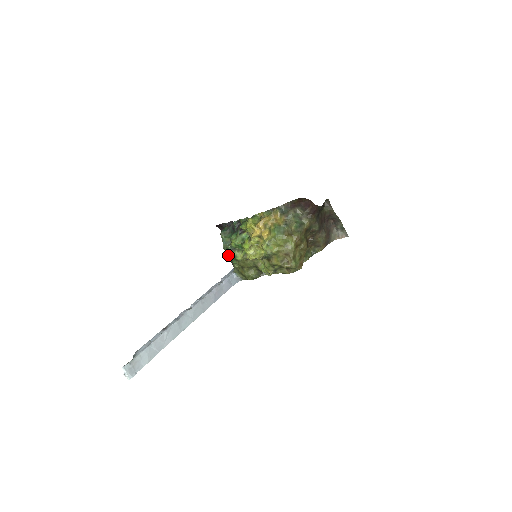
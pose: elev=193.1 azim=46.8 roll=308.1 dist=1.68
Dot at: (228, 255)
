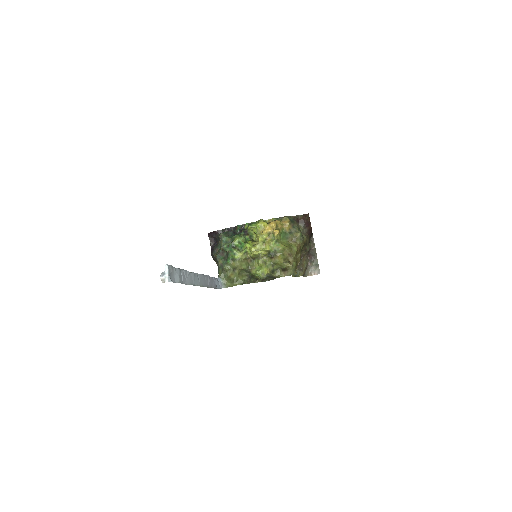
Dot at: (220, 257)
